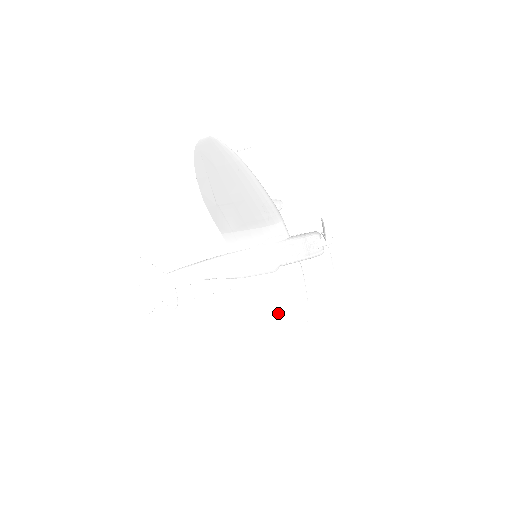
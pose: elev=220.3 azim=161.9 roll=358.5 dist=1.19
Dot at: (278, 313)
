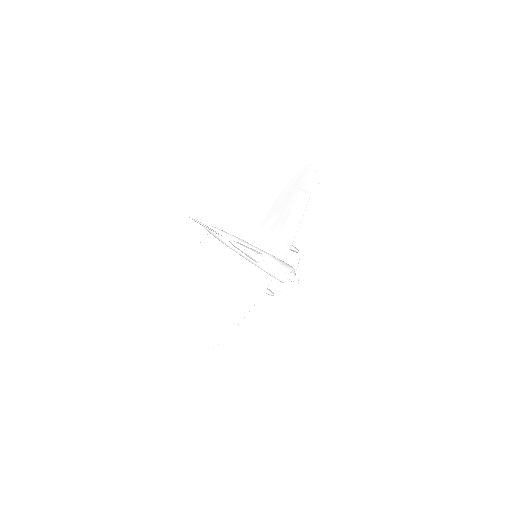
Dot at: (215, 318)
